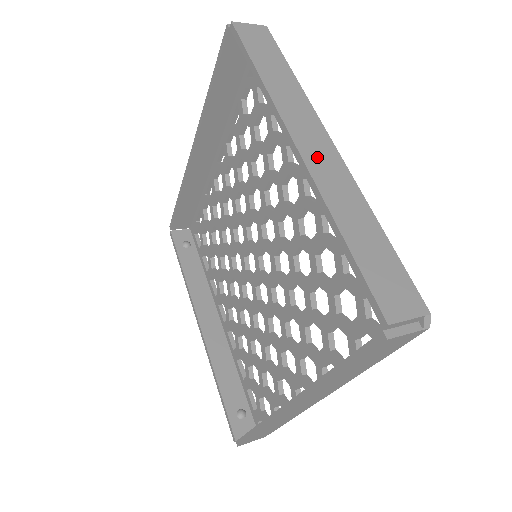
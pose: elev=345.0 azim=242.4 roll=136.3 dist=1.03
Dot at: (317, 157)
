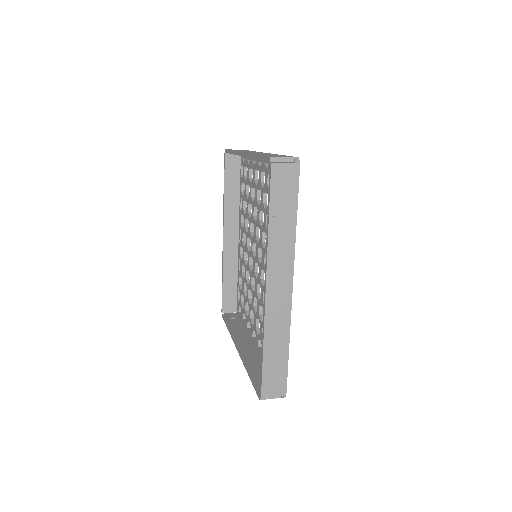
Dot at: occluded
